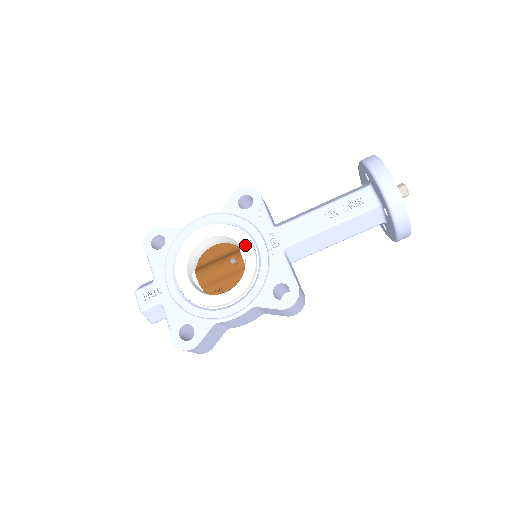
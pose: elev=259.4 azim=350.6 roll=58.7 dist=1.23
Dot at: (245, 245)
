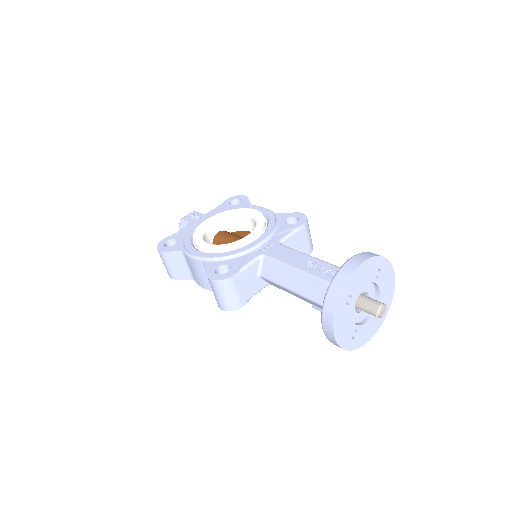
Dot at: (252, 233)
